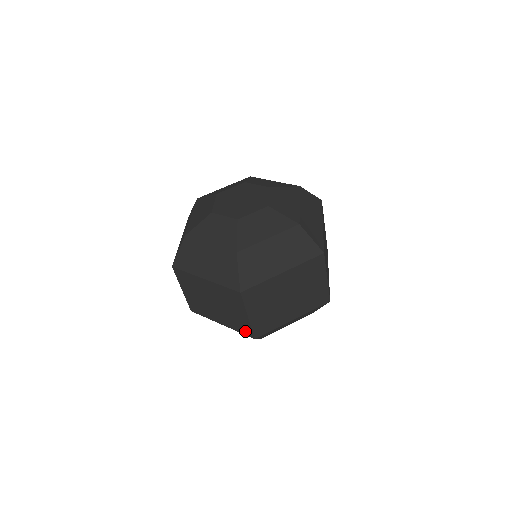
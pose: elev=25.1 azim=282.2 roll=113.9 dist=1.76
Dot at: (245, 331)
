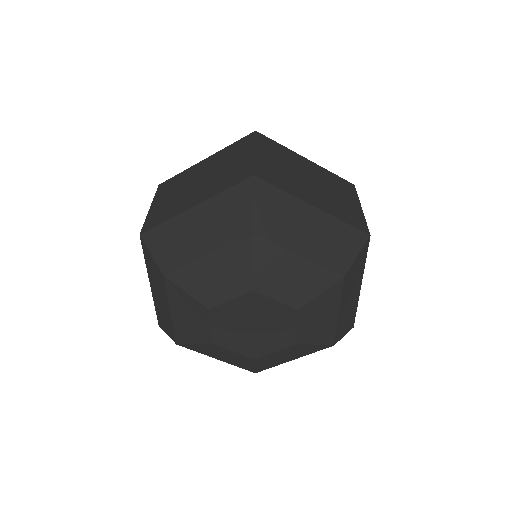
Dot at: occluded
